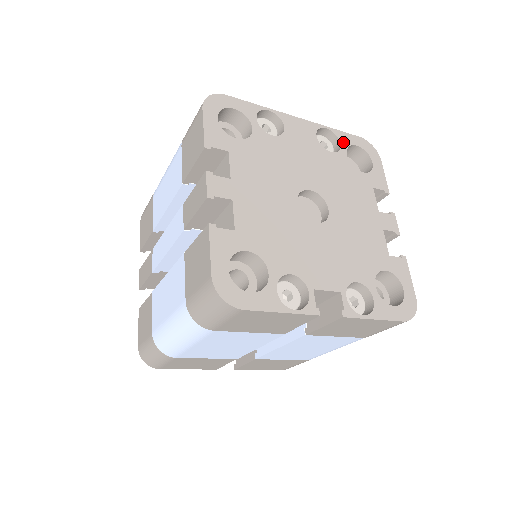
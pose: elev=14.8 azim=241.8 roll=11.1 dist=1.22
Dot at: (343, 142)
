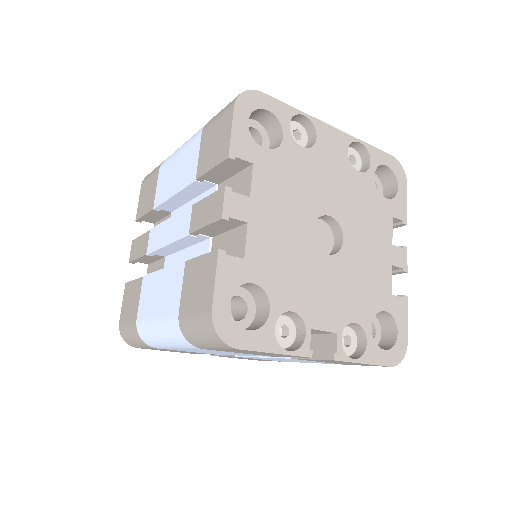
Dot at: (373, 160)
